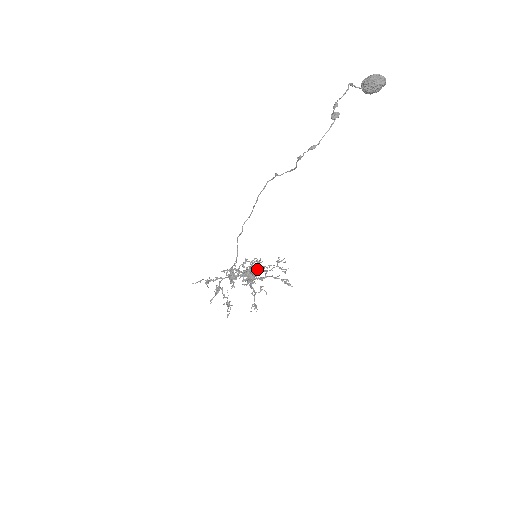
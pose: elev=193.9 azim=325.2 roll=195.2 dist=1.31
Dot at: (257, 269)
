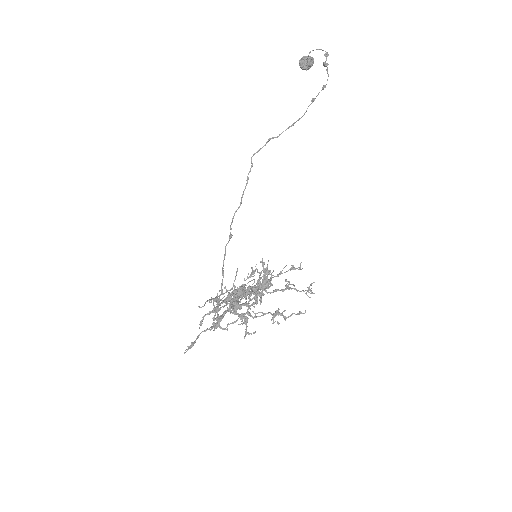
Dot at: (244, 288)
